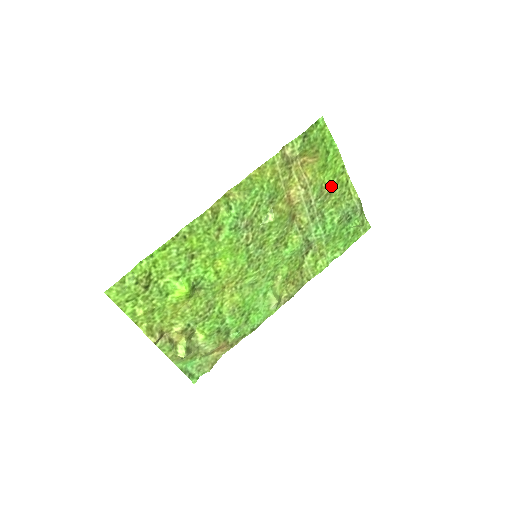
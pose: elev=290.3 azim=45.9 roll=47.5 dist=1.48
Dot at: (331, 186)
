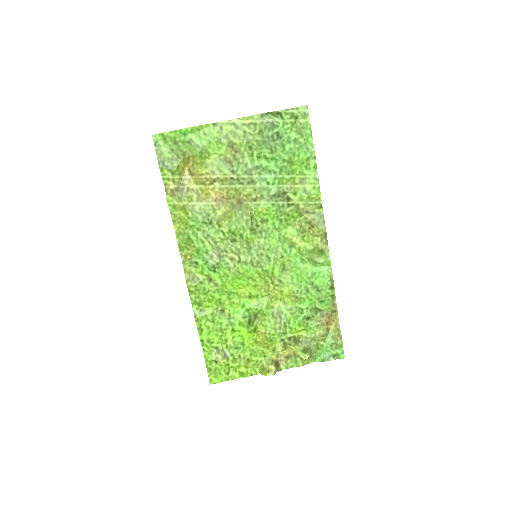
Dot at: (228, 149)
